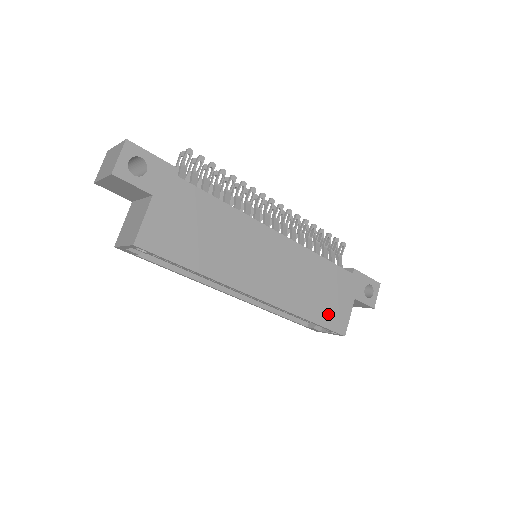
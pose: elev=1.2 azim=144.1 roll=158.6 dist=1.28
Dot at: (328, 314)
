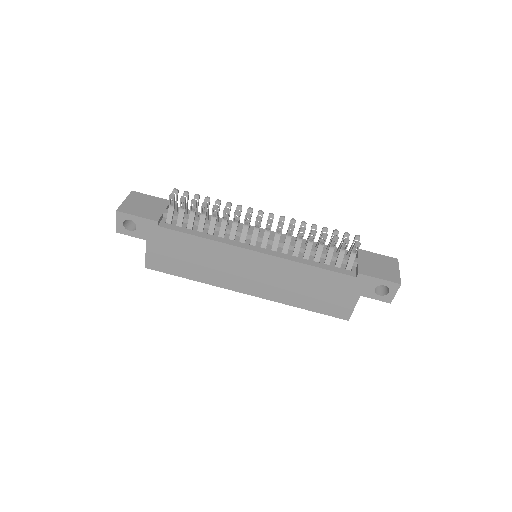
Dot at: (325, 305)
